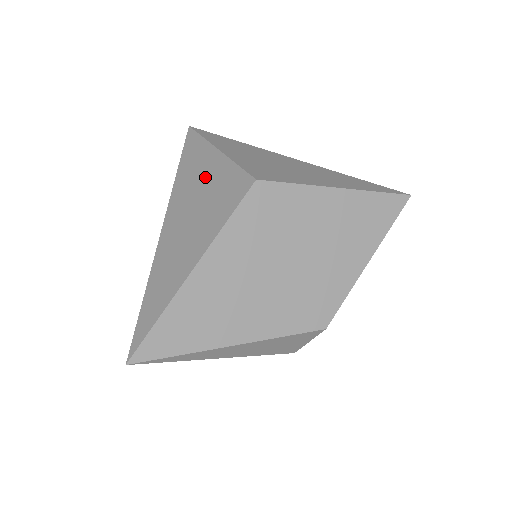
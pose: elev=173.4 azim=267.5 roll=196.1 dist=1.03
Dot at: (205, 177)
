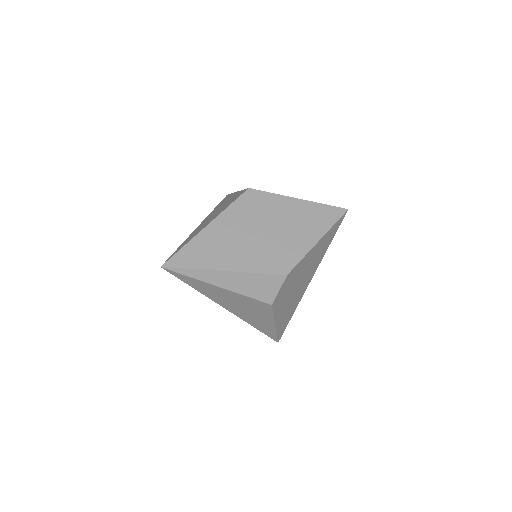
Dot at: (226, 201)
